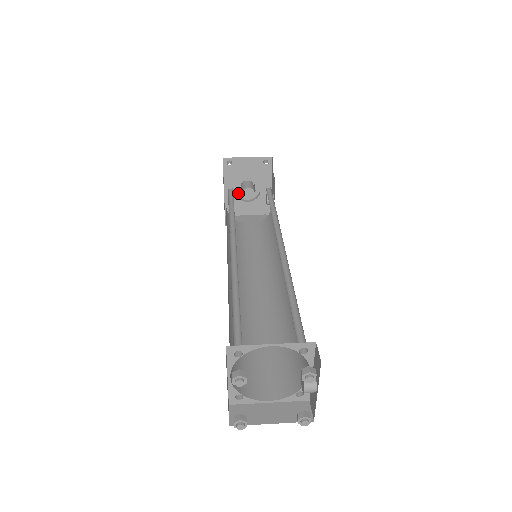
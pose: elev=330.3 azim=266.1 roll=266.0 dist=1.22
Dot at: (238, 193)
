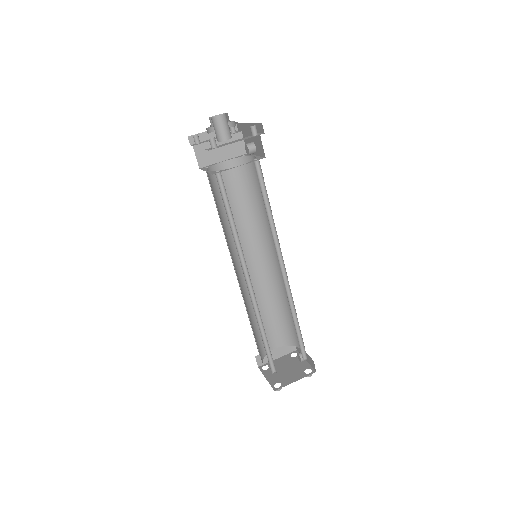
Dot at: (208, 127)
